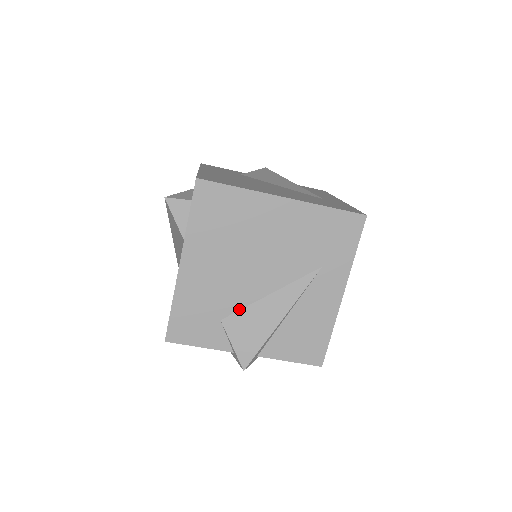
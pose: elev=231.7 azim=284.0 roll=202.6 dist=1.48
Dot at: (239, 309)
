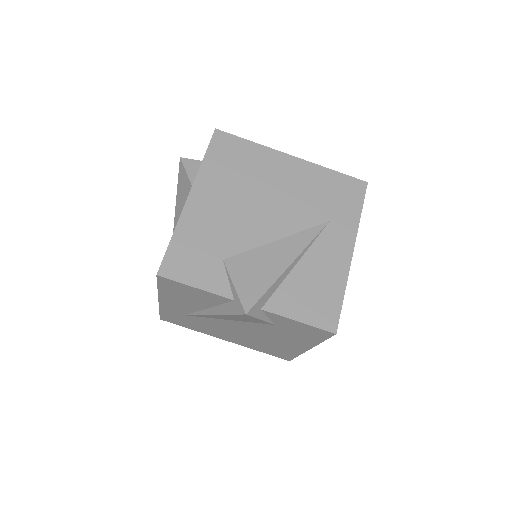
Dot at: (244, 251)
